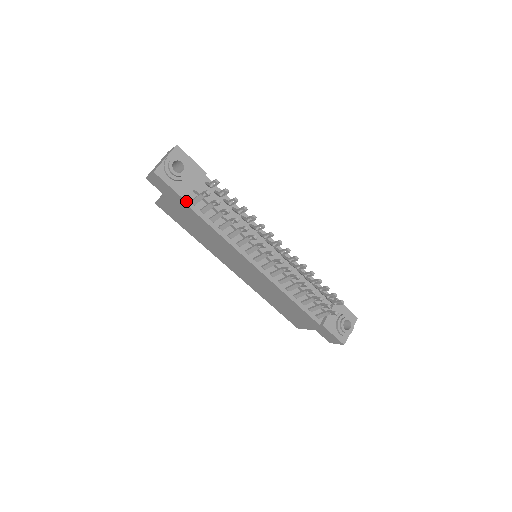
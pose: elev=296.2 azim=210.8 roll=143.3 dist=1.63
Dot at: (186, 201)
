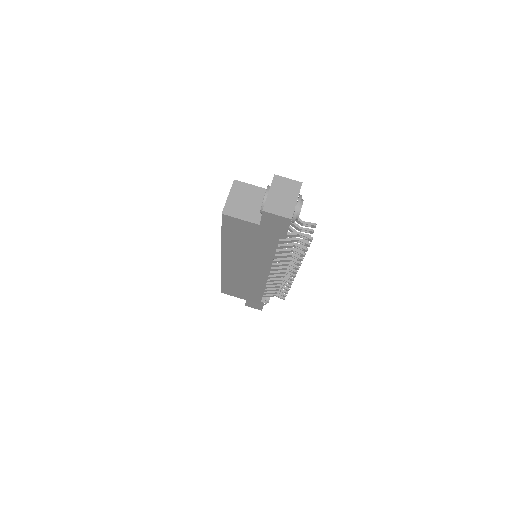
Dot at: (280, 236)
